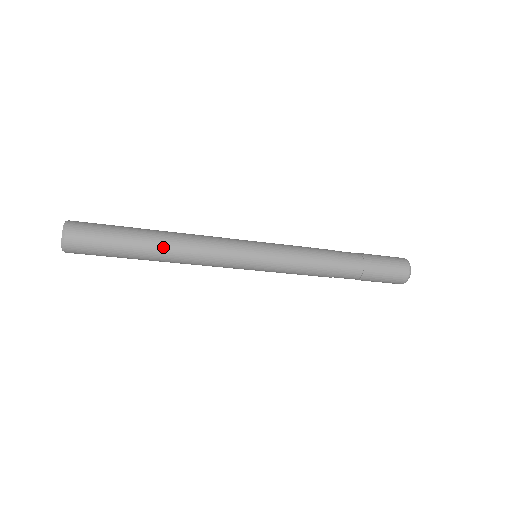
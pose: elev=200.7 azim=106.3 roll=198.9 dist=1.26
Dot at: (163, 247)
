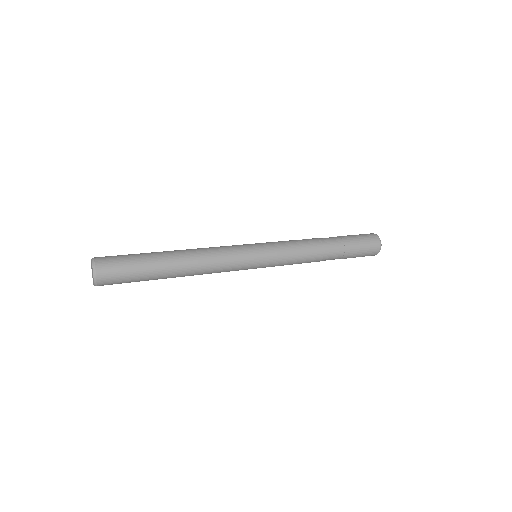
Dot at: (181, 265)
